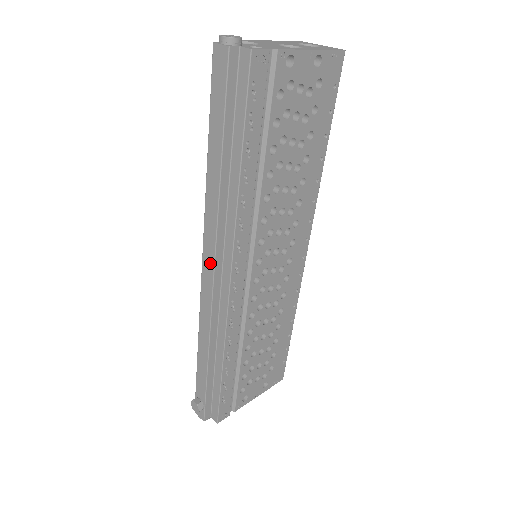
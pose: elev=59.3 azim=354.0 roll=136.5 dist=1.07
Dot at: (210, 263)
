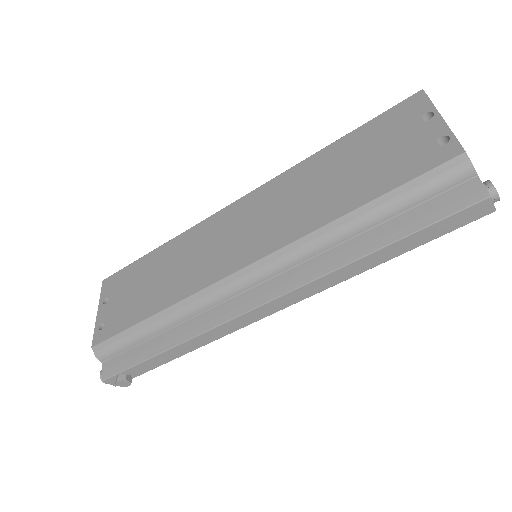
Dot at: (281, 306)
